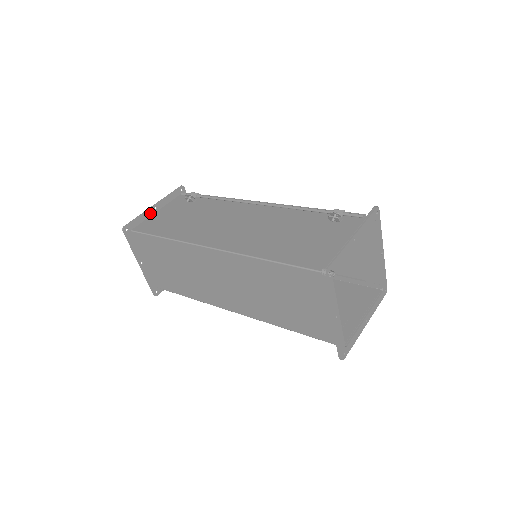
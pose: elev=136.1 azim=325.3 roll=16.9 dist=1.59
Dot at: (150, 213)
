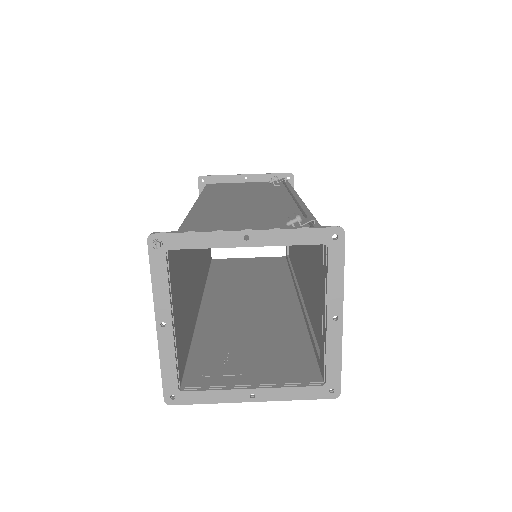
Dot at: (237, 180)
